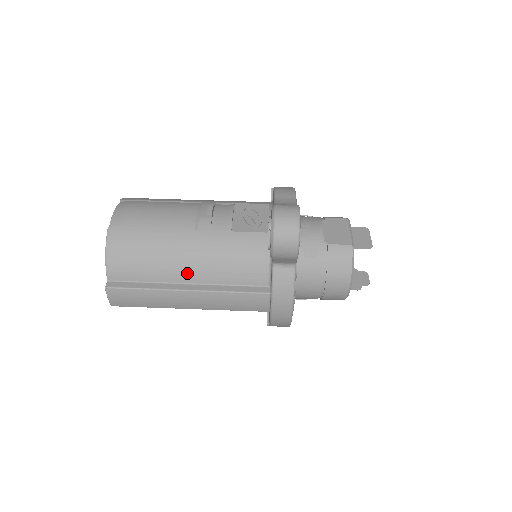
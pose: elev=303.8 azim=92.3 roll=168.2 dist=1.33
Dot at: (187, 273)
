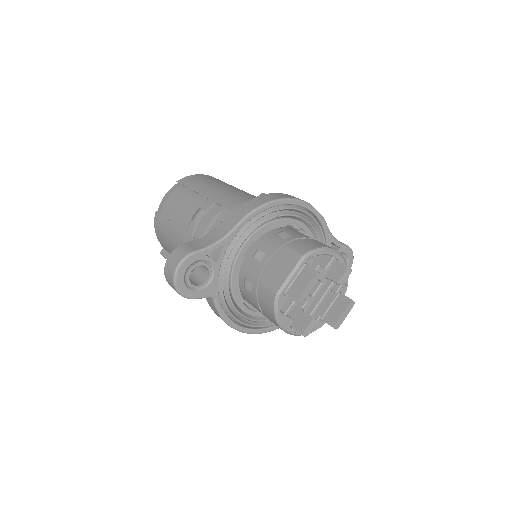
Dot at: occluded
